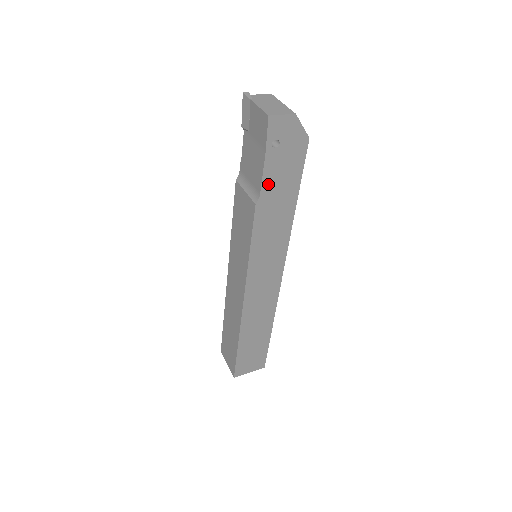
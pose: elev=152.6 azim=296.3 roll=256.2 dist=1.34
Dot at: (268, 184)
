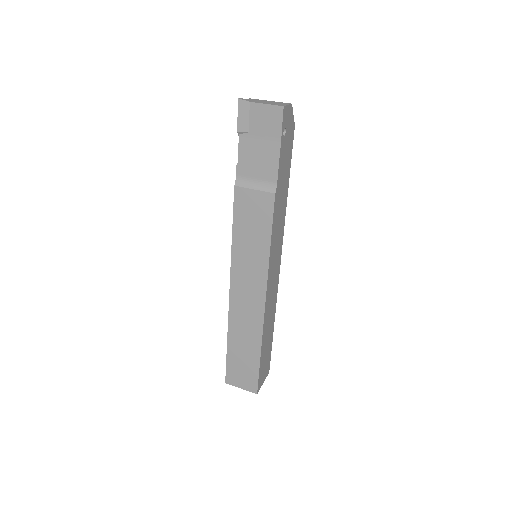
Dot at: (280, 172)
